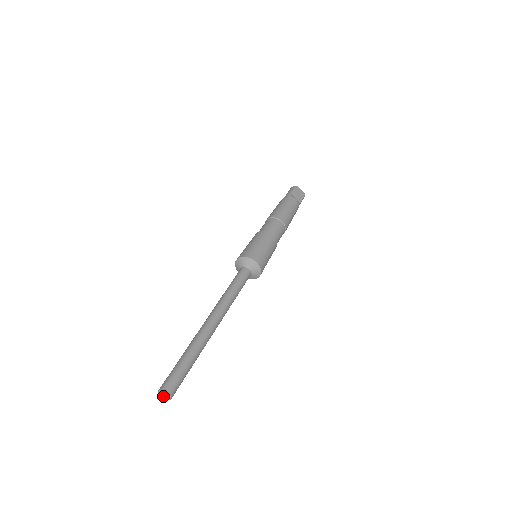
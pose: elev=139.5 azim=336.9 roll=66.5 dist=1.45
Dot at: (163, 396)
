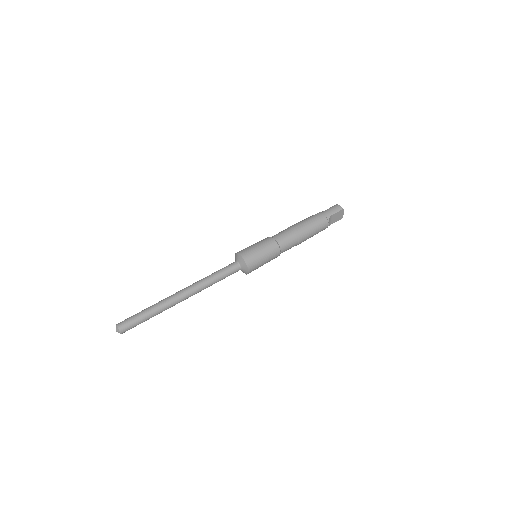
Dot at: (117, 331)
